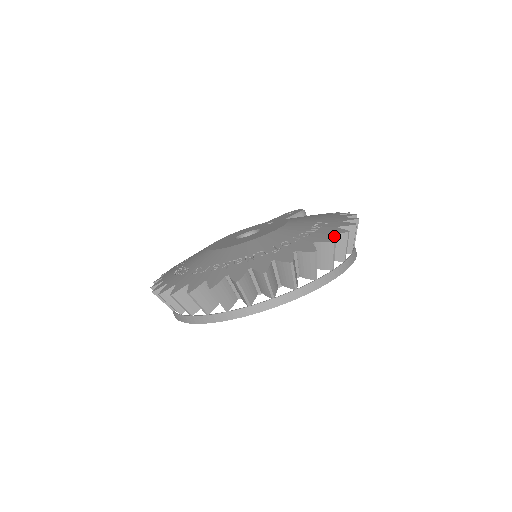
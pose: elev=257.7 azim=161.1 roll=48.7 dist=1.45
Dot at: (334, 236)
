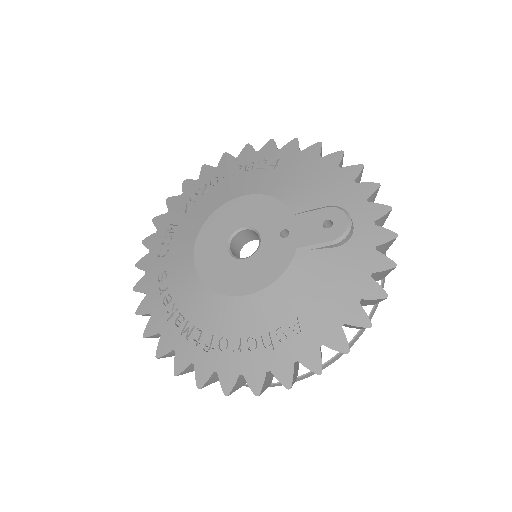
Dot at: (275, 376)
